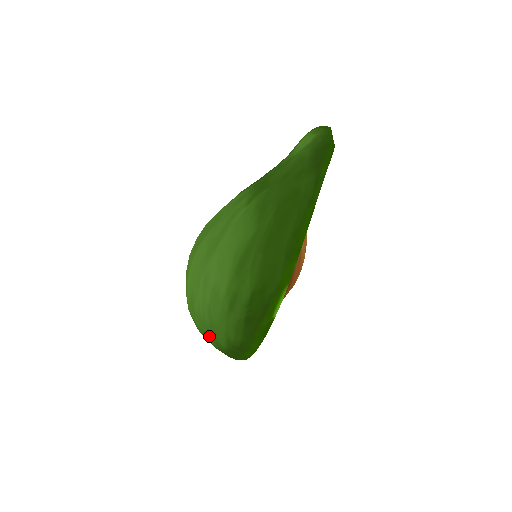
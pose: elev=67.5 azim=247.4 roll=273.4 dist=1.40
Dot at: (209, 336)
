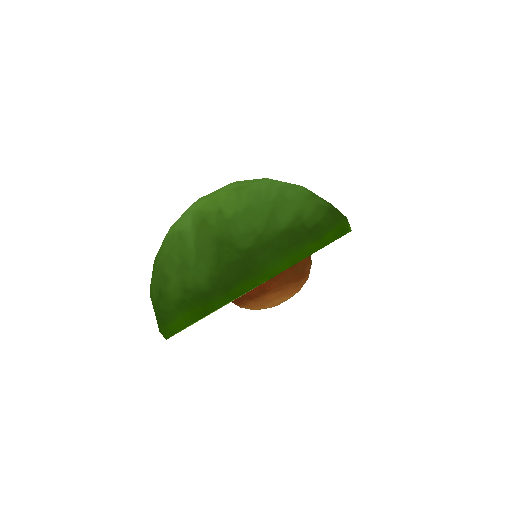
Dot at: (265, 209)
